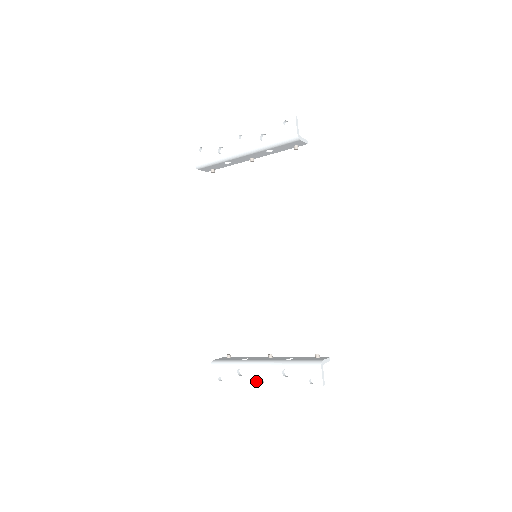
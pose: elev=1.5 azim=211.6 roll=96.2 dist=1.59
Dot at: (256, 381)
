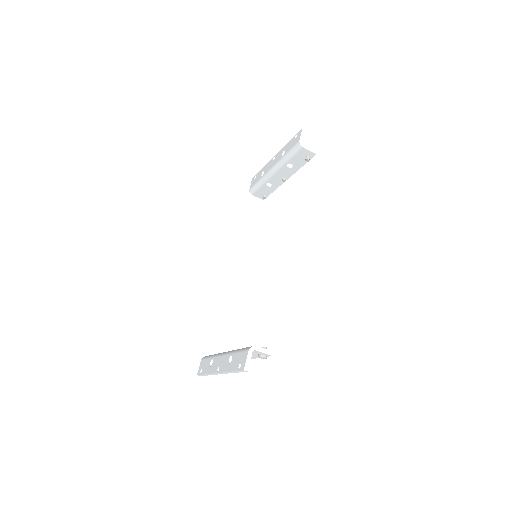
Dot at: (215, 370)
